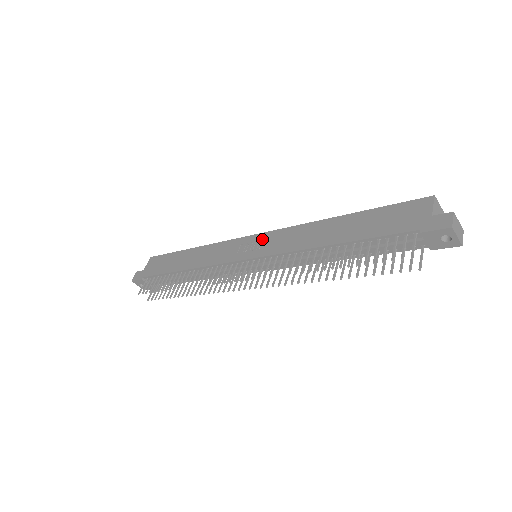
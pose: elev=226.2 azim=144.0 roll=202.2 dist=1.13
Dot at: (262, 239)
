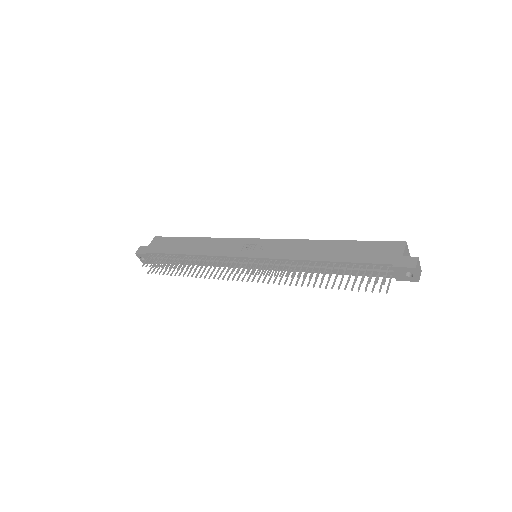
Dot at: (265, 244)
